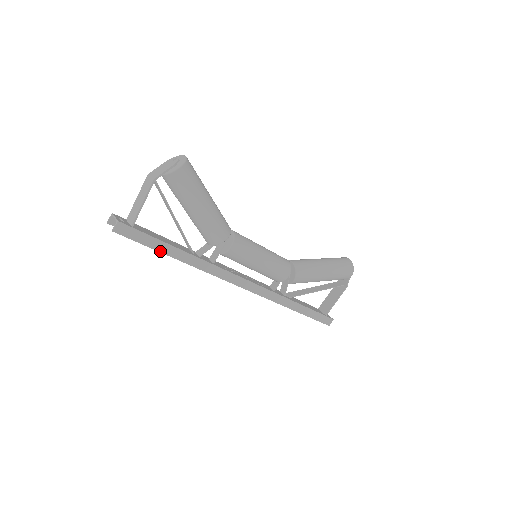
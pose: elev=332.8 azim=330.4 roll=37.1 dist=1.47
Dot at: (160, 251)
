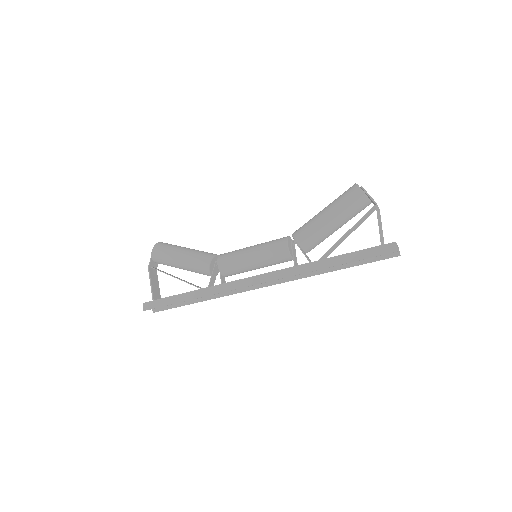
Dot at: occluded
